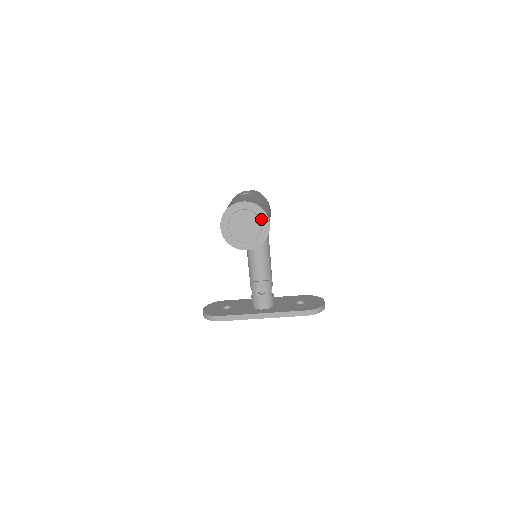
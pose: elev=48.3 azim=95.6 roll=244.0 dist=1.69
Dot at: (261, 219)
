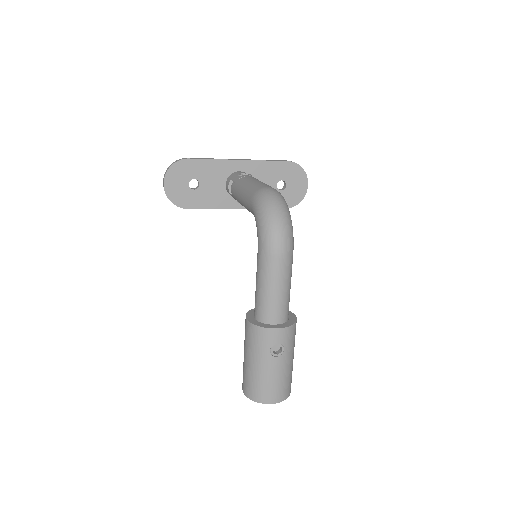
Dot at: occluded
